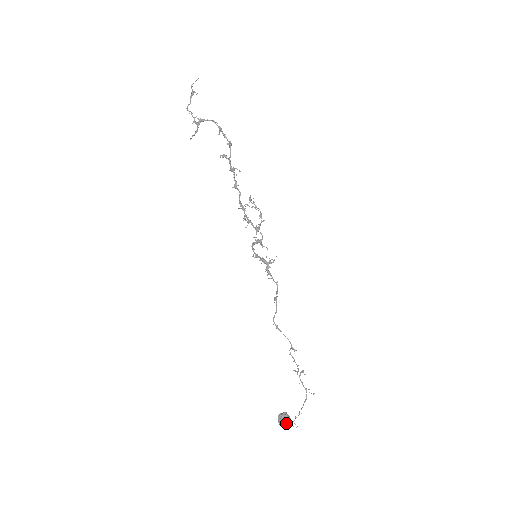
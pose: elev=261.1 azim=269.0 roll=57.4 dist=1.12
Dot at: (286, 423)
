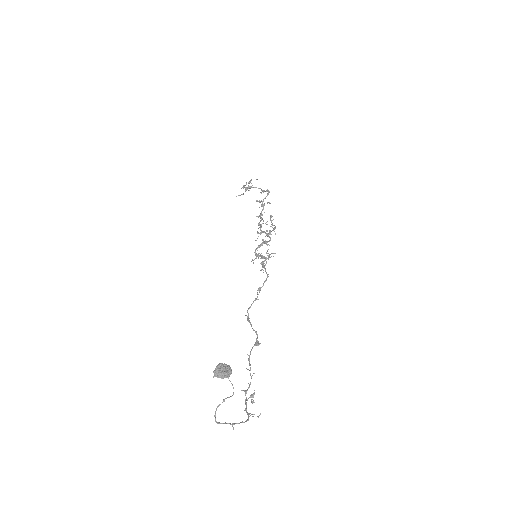
Dot at: (224, 371)
